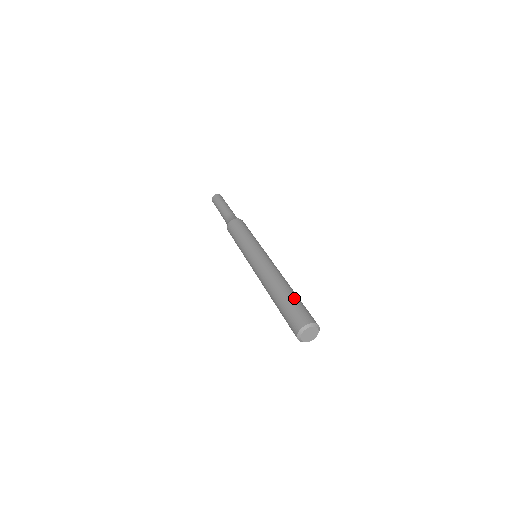
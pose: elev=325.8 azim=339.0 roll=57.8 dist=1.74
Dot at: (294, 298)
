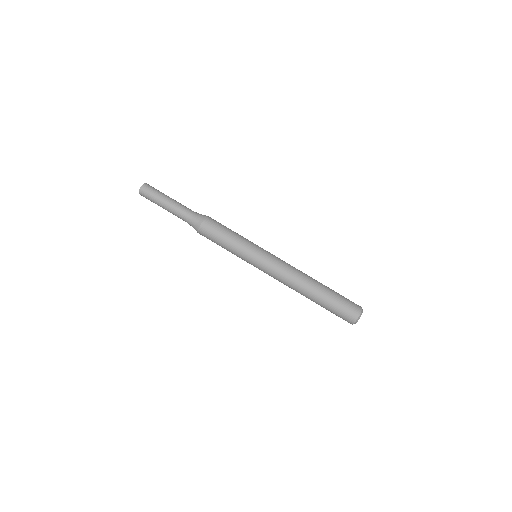
Dot at: (333, 292)
